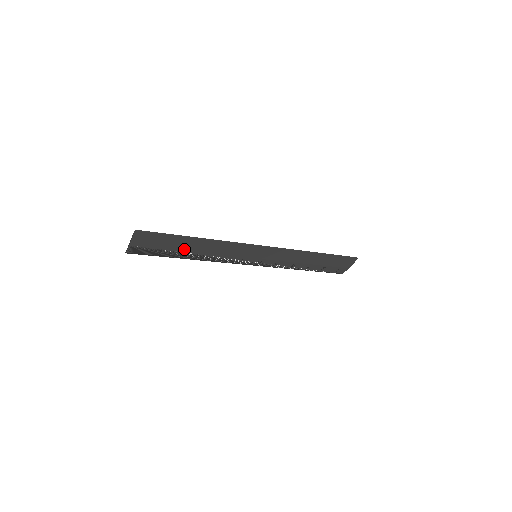
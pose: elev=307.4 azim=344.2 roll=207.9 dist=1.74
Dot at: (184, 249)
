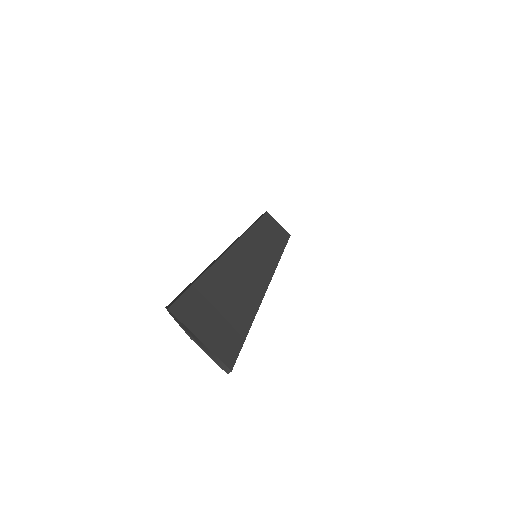
Dot at: (227, 295)
